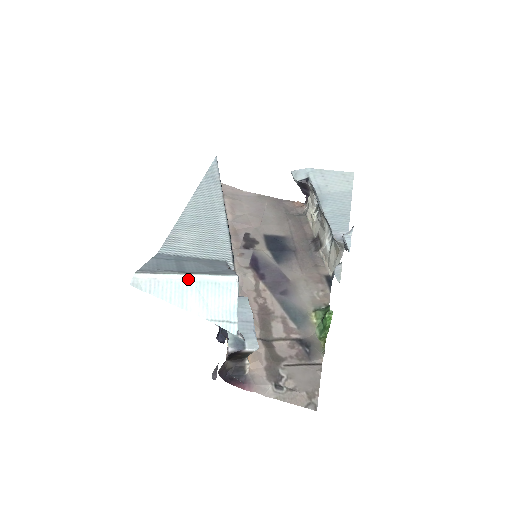
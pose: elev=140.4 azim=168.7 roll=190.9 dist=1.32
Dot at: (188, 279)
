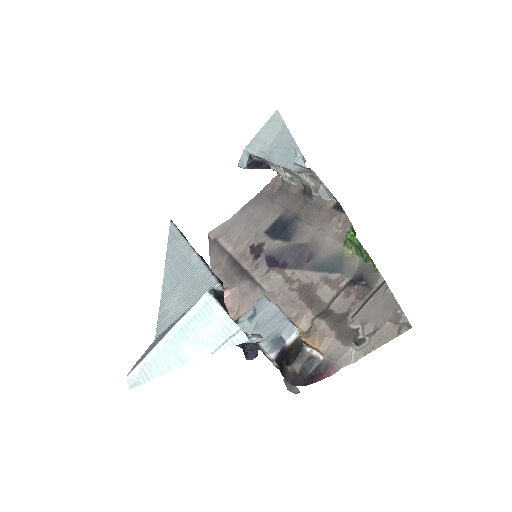
Dot at: (170, 337)
